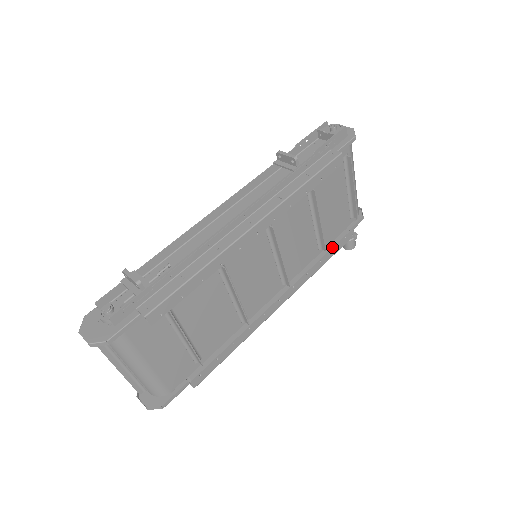
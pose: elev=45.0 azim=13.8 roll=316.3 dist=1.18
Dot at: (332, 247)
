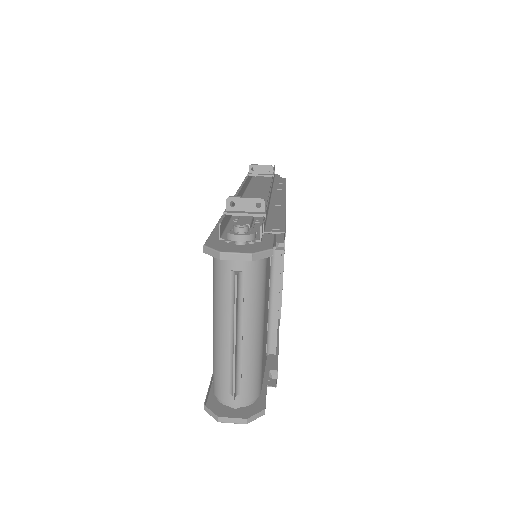
Dot at: occluded
